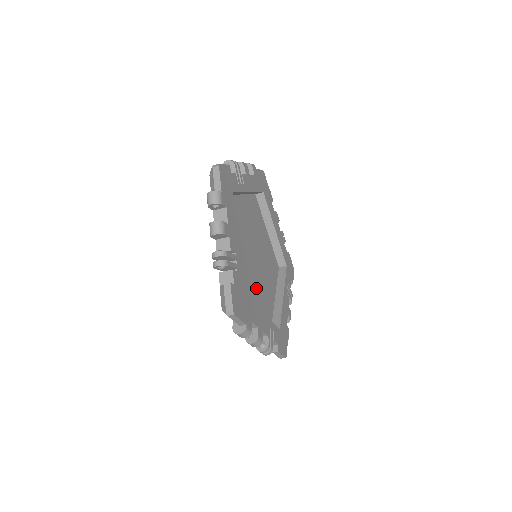
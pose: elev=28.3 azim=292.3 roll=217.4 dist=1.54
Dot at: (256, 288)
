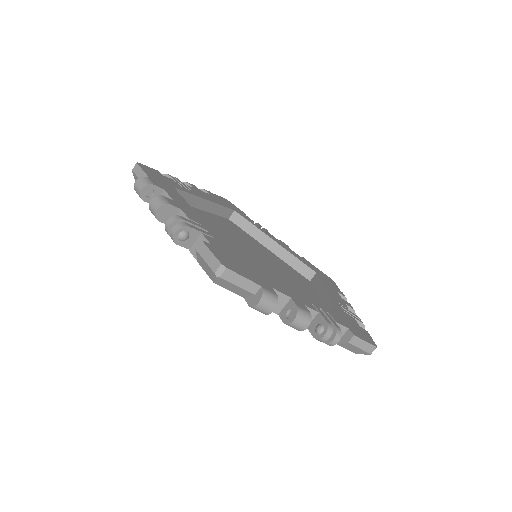
Dot at: occluded
